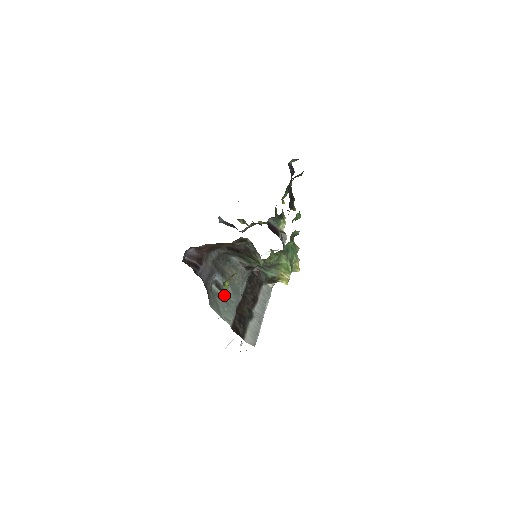
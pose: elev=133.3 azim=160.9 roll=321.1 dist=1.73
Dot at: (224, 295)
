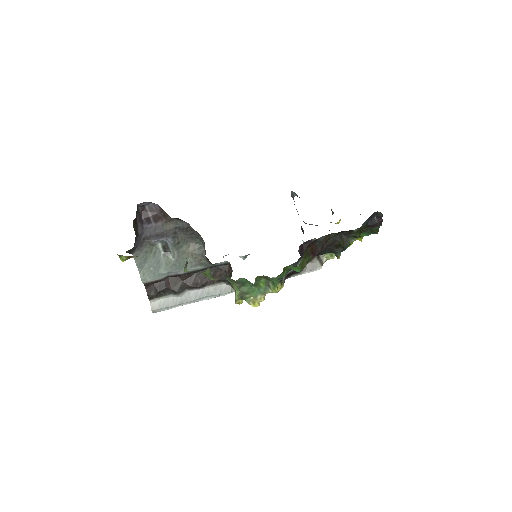
Dot at: (164, 258)
